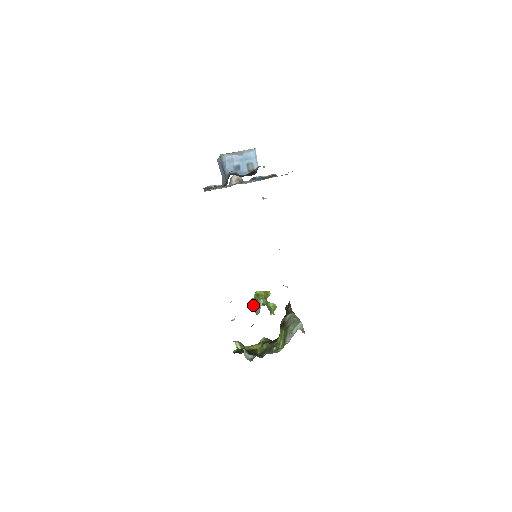
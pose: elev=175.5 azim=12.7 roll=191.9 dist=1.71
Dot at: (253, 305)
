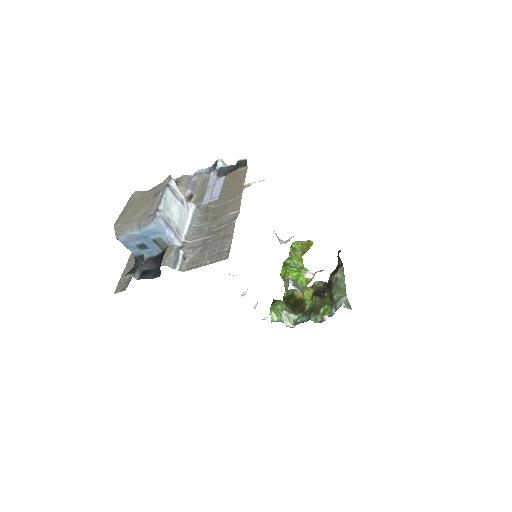
Dot at: (282, 278)
